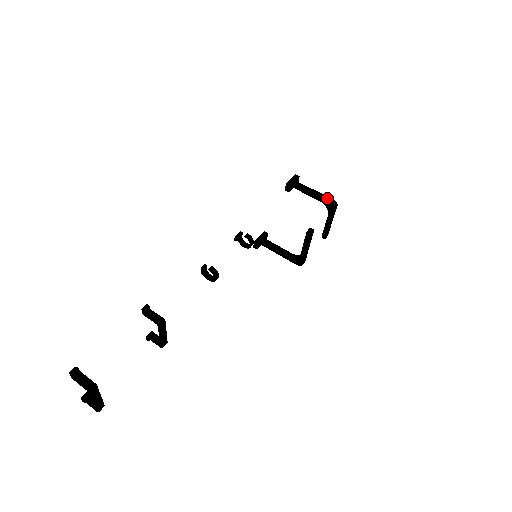
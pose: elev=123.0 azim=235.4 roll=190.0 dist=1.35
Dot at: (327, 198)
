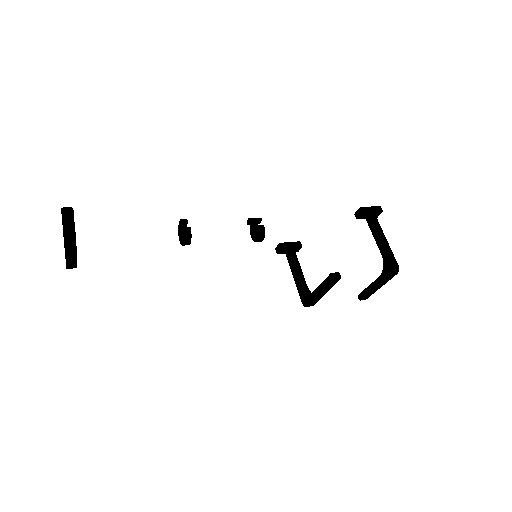
Dot at: (392, 257)
